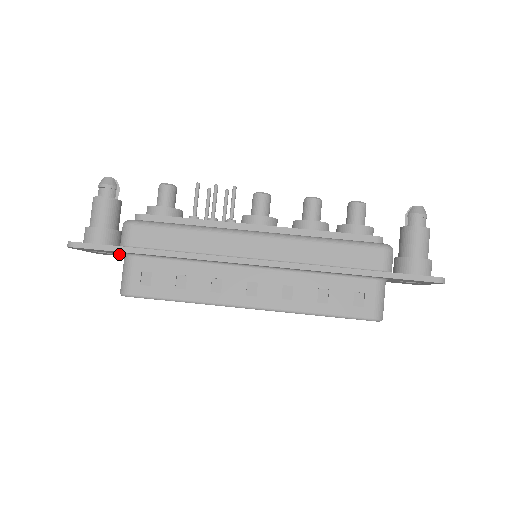
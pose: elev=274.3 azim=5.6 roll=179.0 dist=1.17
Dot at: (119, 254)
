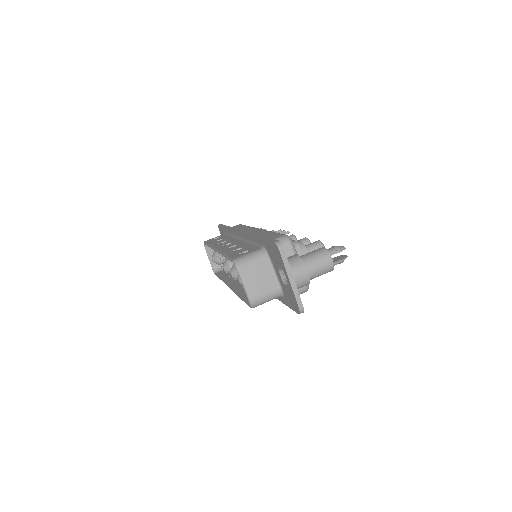
Dot at: occluded
